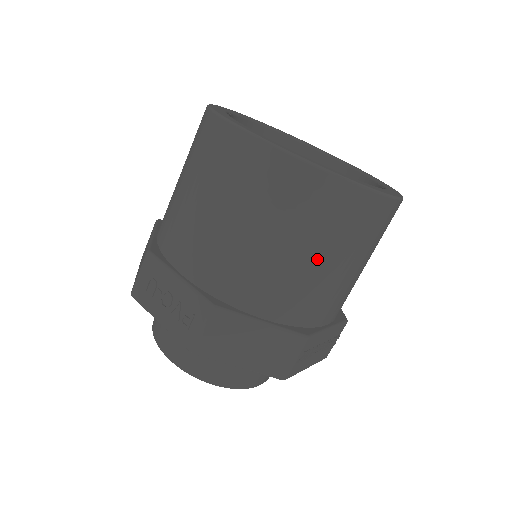
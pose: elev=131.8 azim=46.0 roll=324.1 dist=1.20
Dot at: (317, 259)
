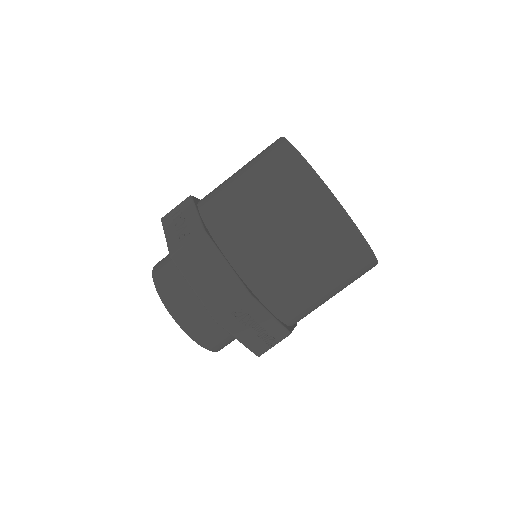
Dot at: (287, 240)
